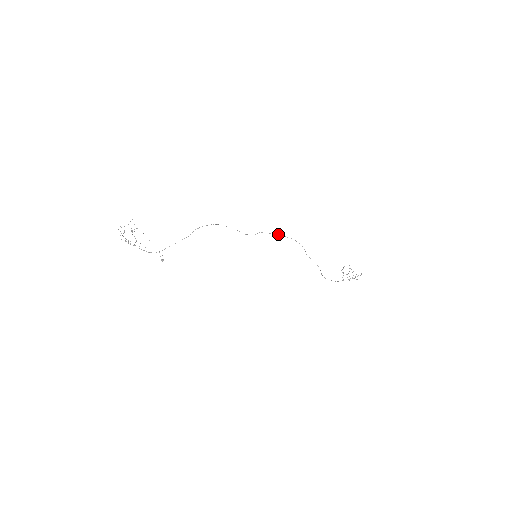
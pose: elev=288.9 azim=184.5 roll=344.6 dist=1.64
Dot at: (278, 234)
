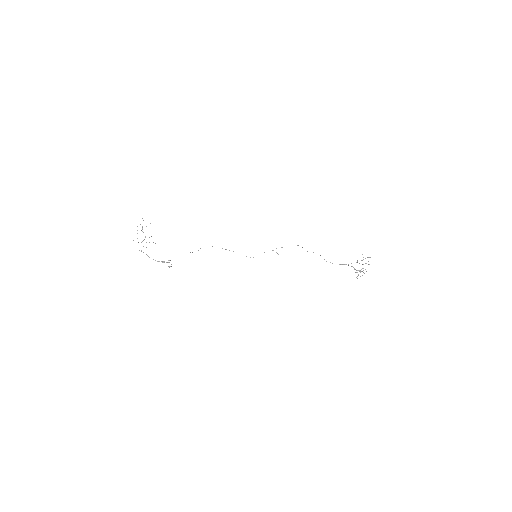
Dot at: occluded
